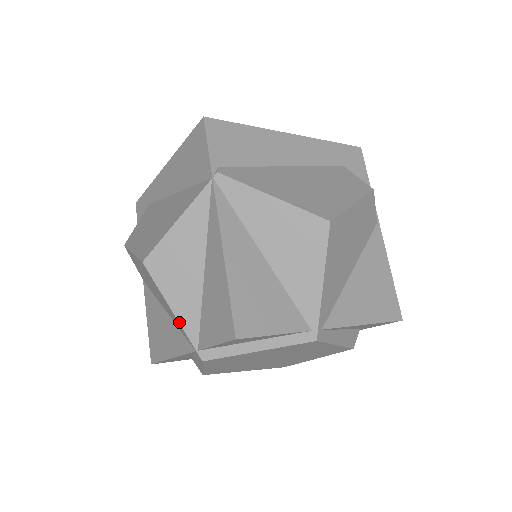
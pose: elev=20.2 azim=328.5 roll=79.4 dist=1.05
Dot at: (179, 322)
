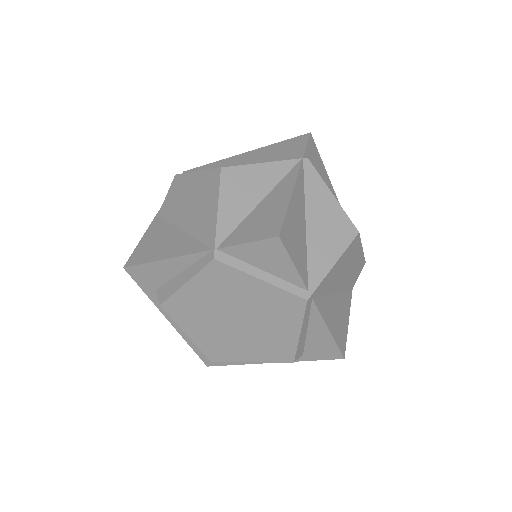
Dot at: (217, 221)
